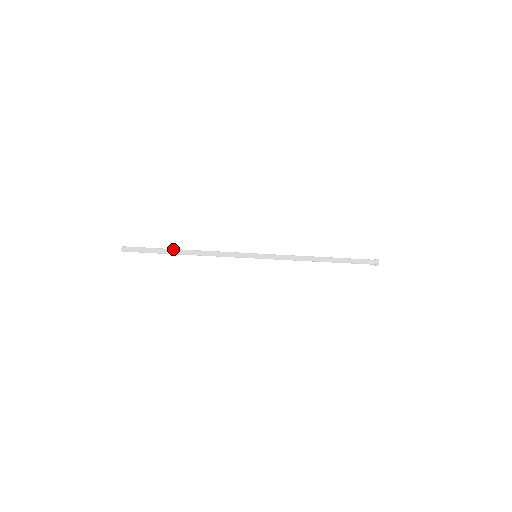
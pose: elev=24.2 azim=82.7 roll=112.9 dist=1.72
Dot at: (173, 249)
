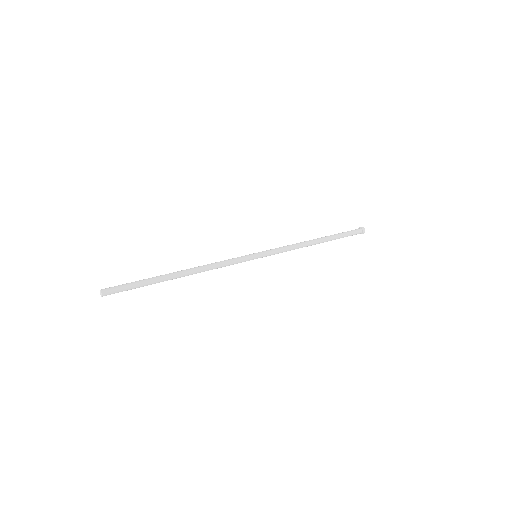
Dot at: (166, 275)
